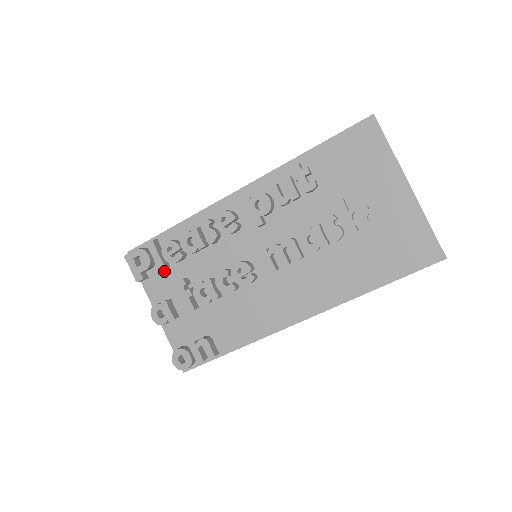
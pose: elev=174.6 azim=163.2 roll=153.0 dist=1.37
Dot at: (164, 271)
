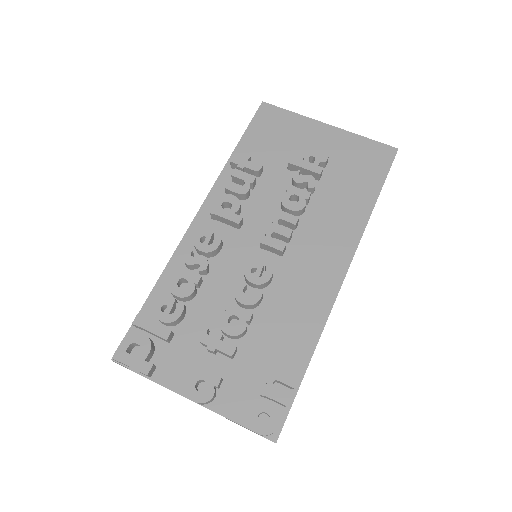
Dot at: (170, 344)
